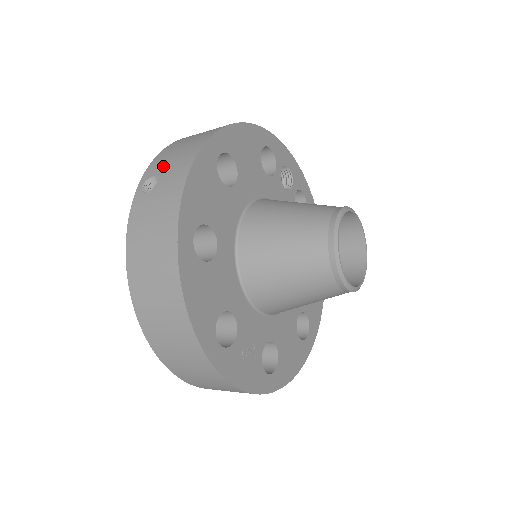
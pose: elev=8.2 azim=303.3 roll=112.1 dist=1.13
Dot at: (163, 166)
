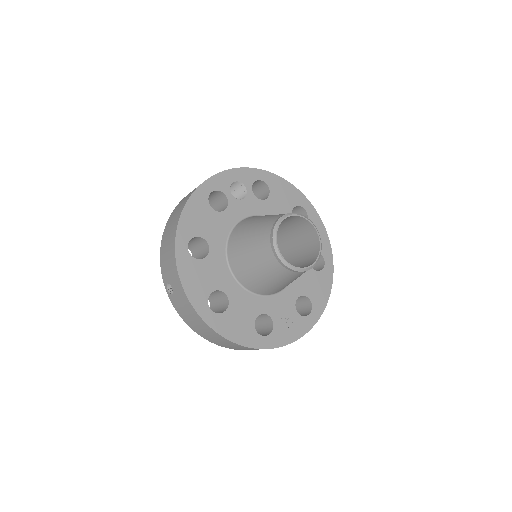
Dot at: (167, 275)
